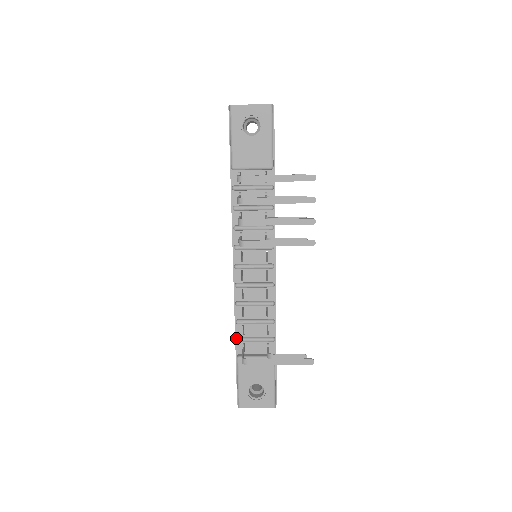
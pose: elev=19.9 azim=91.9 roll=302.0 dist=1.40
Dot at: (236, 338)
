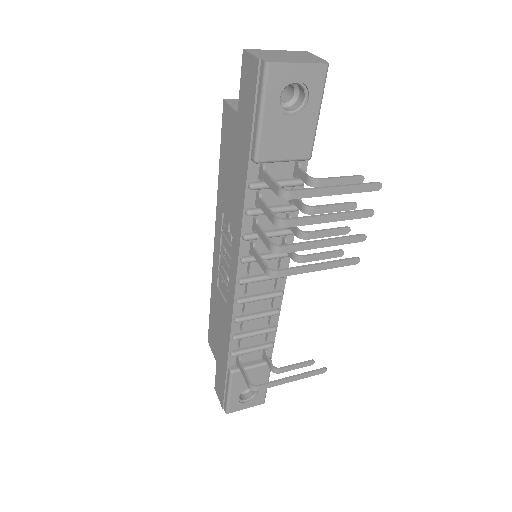
Dot at: (230, 353)
